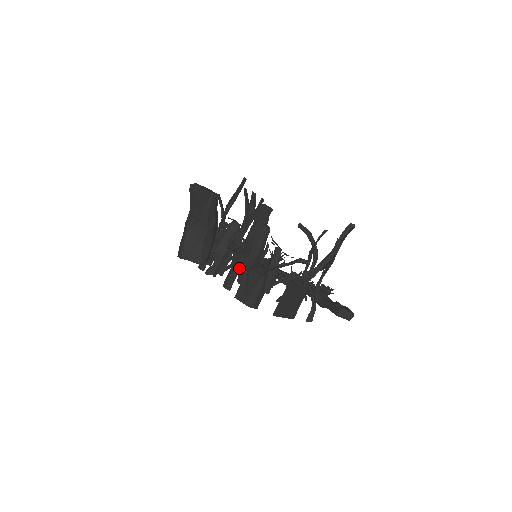
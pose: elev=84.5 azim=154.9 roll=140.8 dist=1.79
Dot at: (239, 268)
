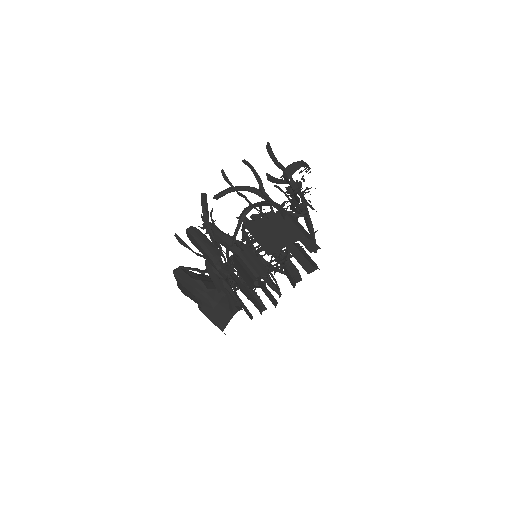
Dot at: (234, 275)
